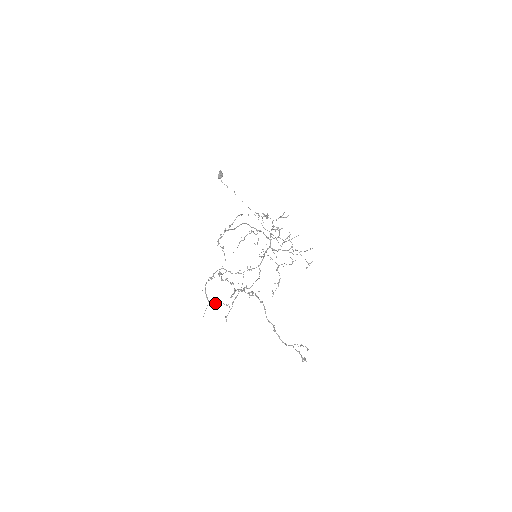
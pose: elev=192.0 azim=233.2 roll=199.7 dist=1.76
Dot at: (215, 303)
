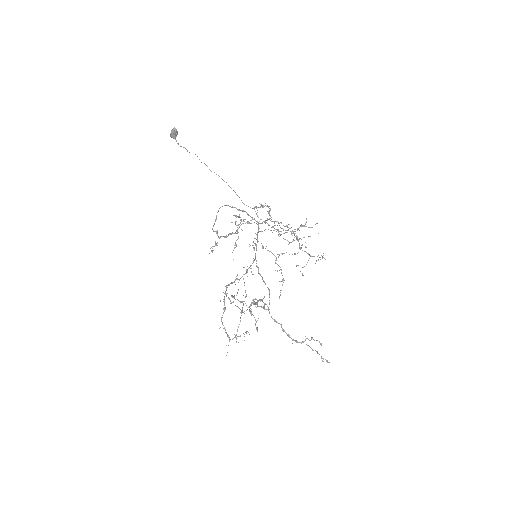
Dot at: occluded
